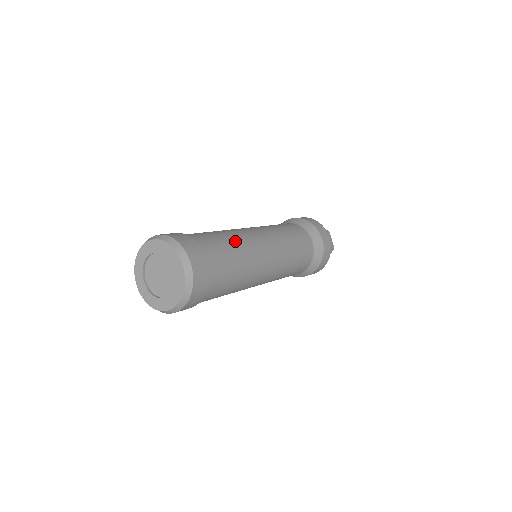
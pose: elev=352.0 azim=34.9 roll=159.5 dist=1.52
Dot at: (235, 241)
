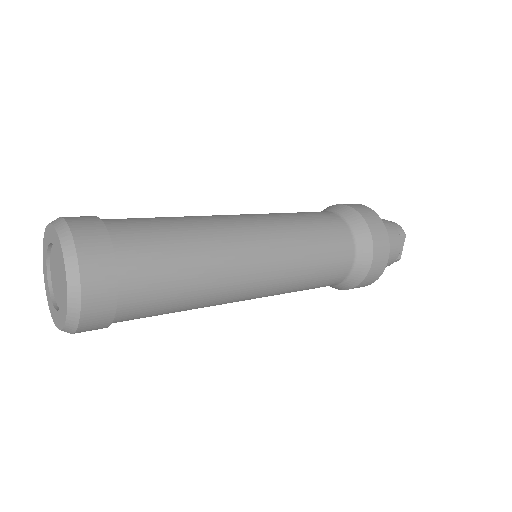
Dot at: (199, 257)
